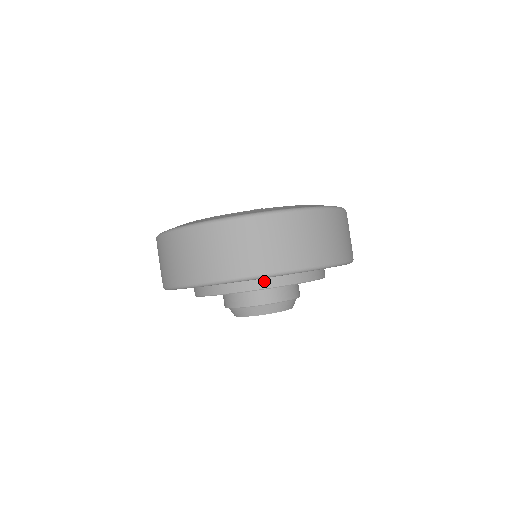
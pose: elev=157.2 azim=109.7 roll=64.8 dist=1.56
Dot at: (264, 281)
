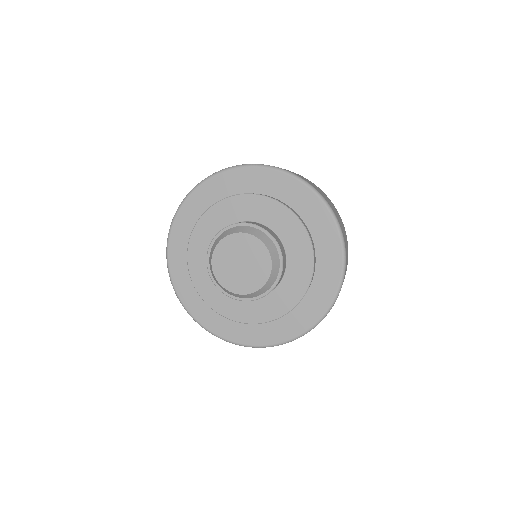
Dot at: occluded
